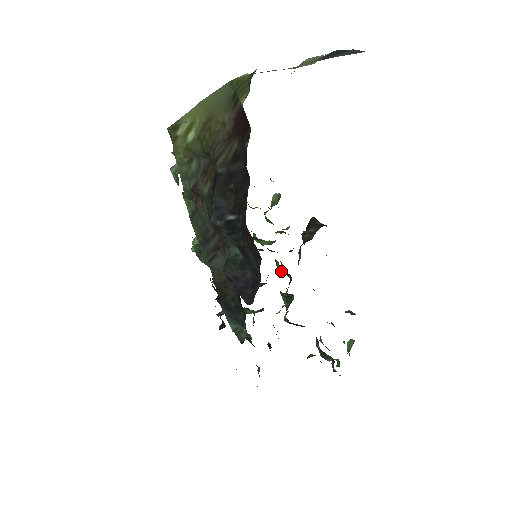
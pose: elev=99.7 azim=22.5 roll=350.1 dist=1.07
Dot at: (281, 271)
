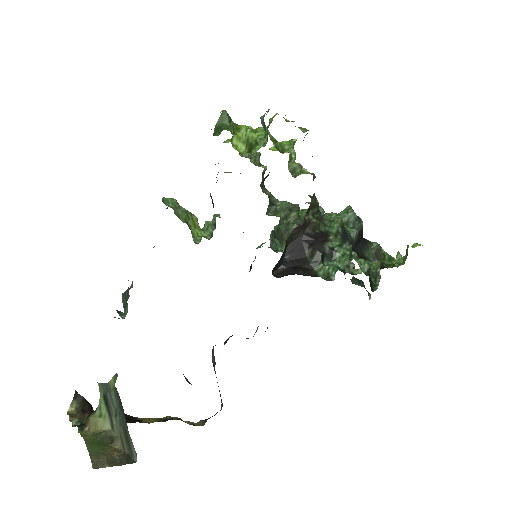
Dot at: occluded
